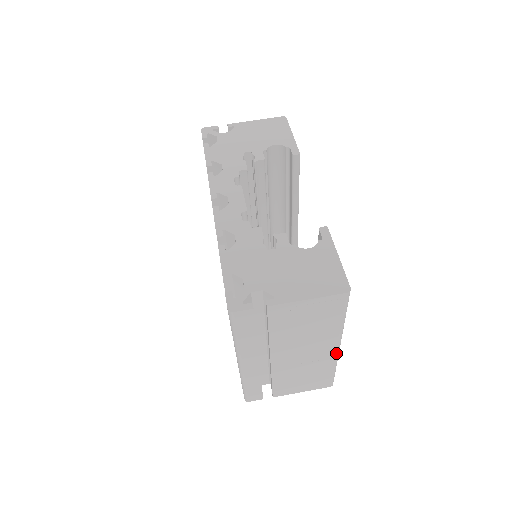
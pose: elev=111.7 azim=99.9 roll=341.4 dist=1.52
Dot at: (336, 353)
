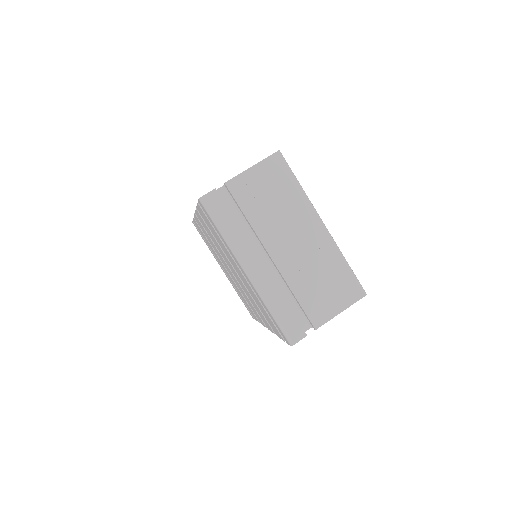
Dot at: (327, 234)
